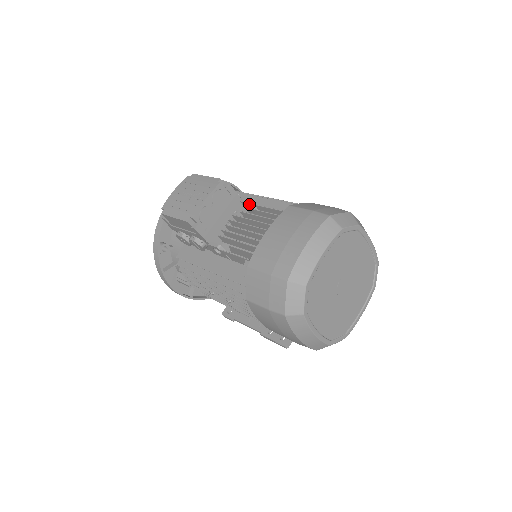
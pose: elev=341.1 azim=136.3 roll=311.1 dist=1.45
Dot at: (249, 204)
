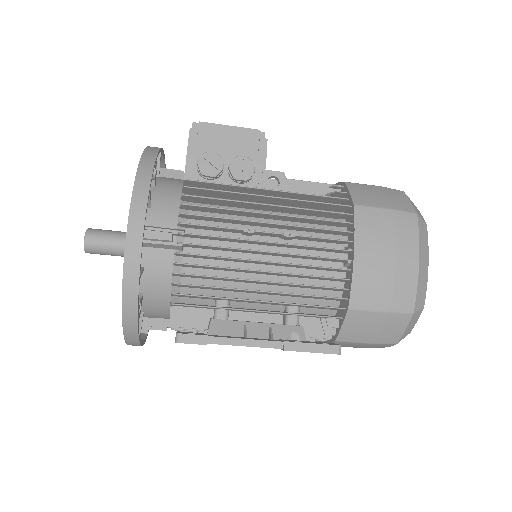
Dot at: occluded
